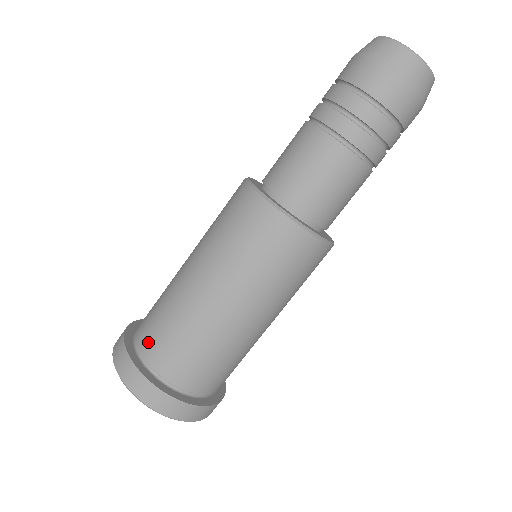
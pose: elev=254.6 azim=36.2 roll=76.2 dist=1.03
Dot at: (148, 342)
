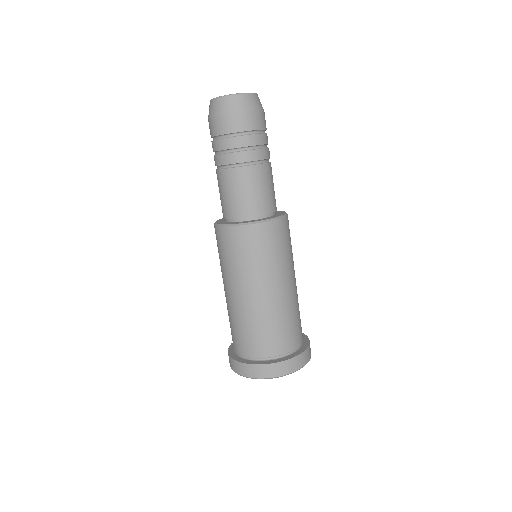
Dot at: occluded
